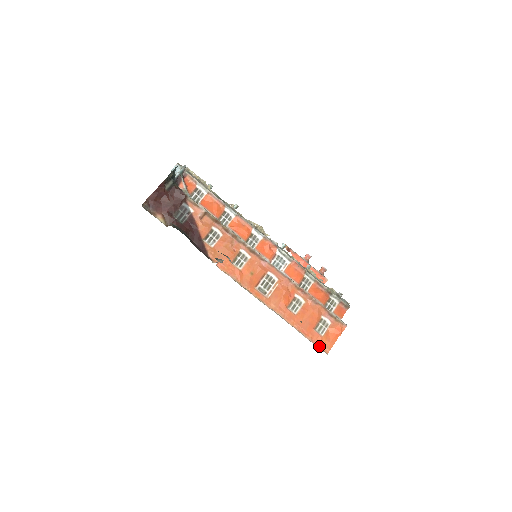
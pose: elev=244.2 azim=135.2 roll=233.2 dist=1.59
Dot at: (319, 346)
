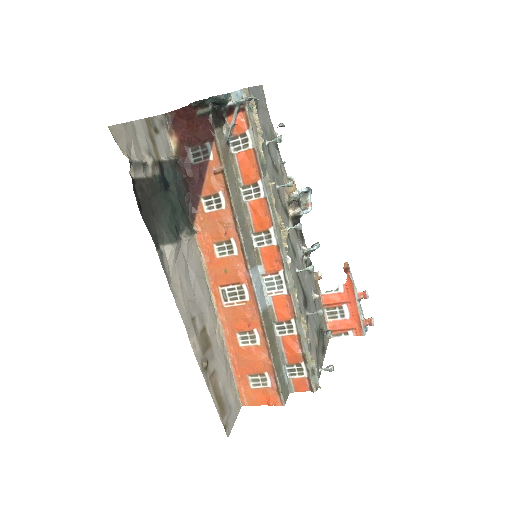
Dot at: (240, 392)
